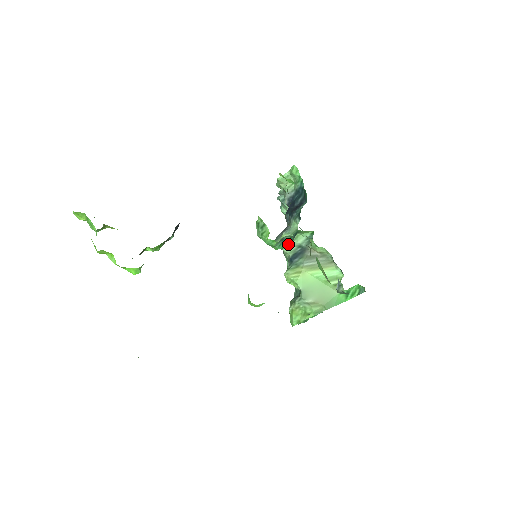
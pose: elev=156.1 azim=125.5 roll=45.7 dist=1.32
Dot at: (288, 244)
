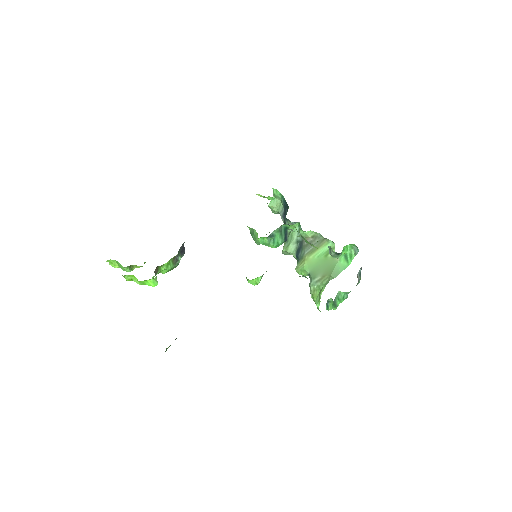
Dot at: (282, 240)
